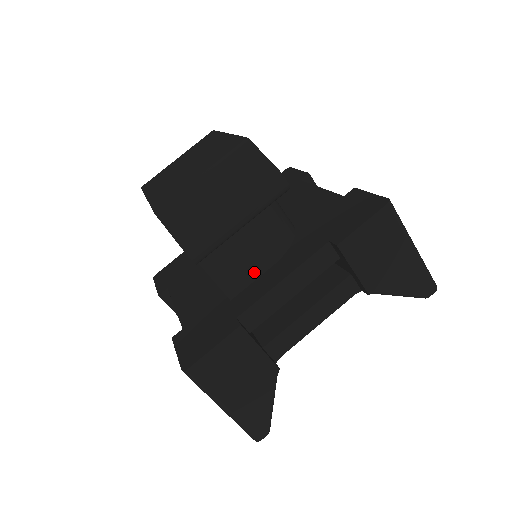
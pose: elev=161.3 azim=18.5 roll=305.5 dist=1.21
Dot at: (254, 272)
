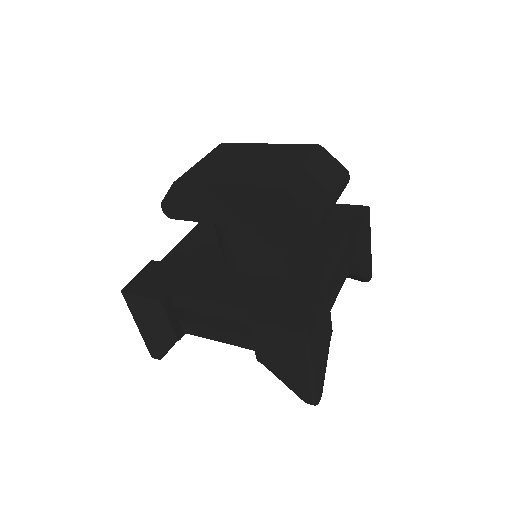
Dot at: (299, 256)
